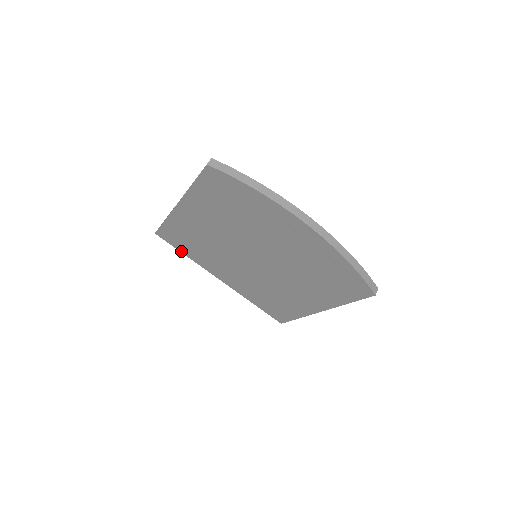
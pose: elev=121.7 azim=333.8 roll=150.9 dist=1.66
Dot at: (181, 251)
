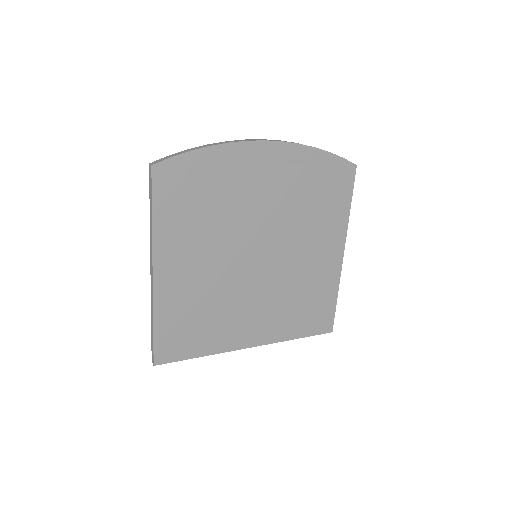
Dot at: (193, 356)
